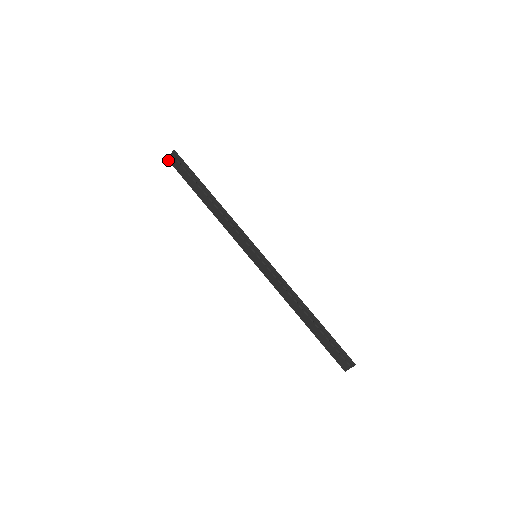
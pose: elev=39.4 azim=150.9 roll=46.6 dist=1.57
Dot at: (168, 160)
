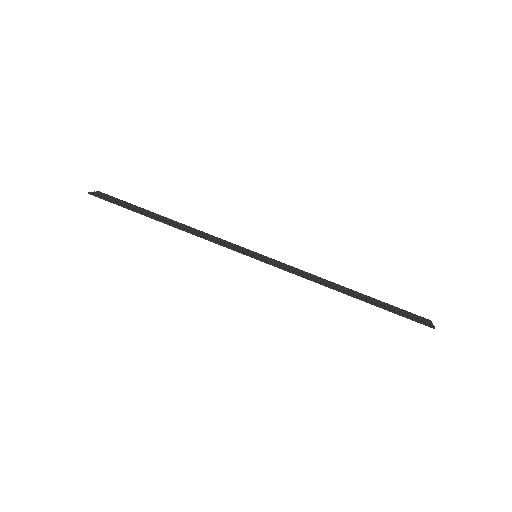
Dot at: occluded
